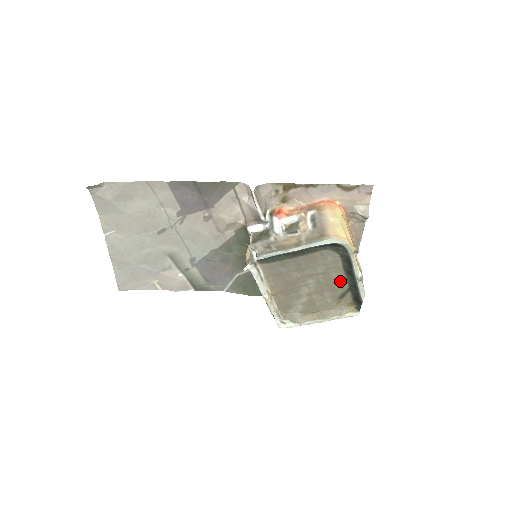
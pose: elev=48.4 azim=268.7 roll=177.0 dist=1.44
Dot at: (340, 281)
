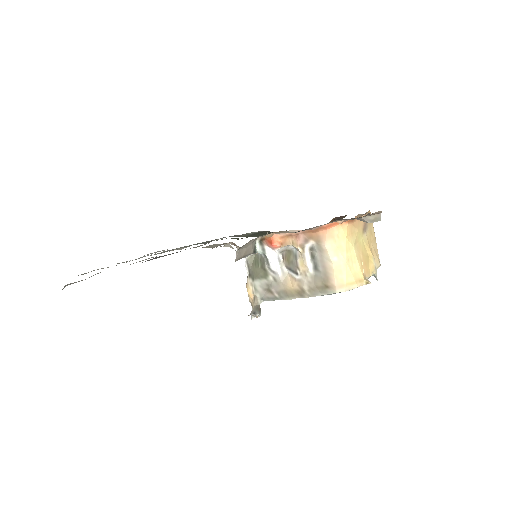
Dot at: occluded
